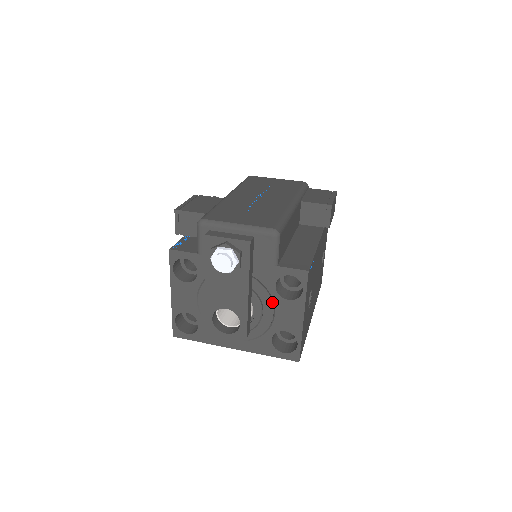
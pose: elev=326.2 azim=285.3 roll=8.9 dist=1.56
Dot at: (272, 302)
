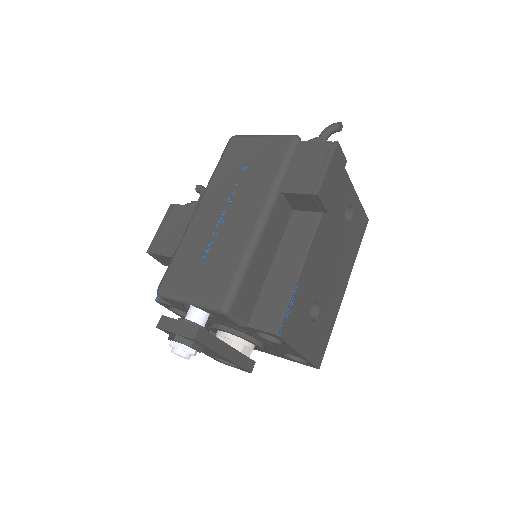
Dot at: (264, 340)
